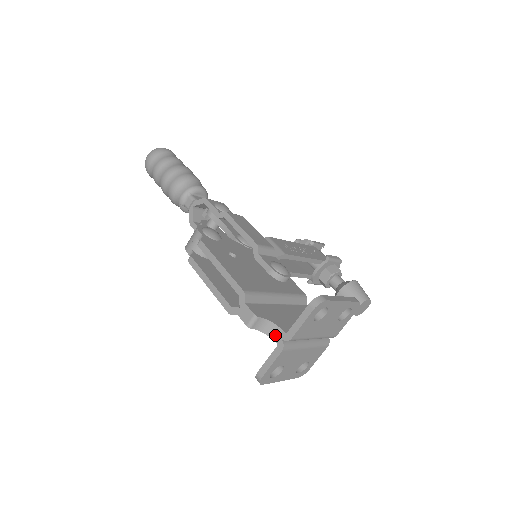
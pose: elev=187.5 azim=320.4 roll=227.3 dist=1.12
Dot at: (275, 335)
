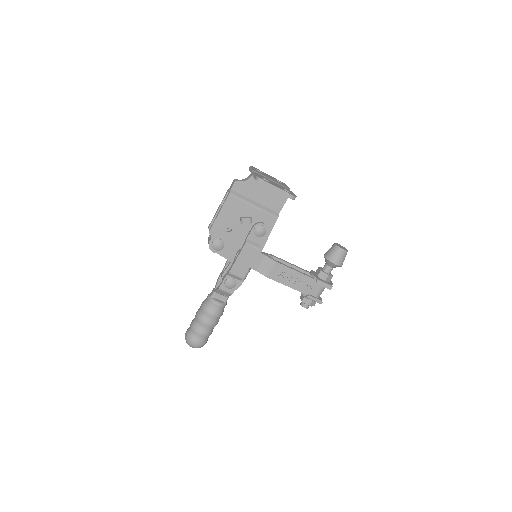
Dot at: (249, 177)
